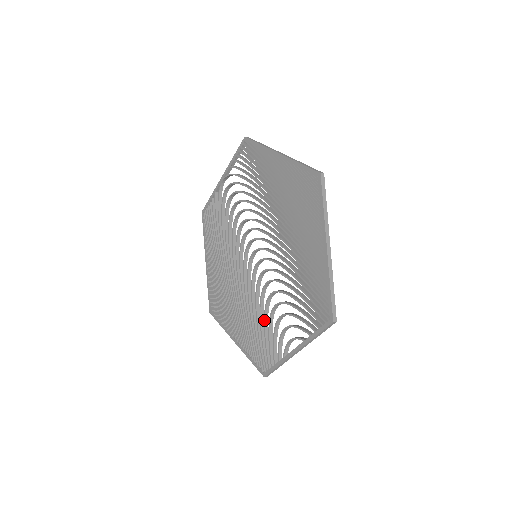
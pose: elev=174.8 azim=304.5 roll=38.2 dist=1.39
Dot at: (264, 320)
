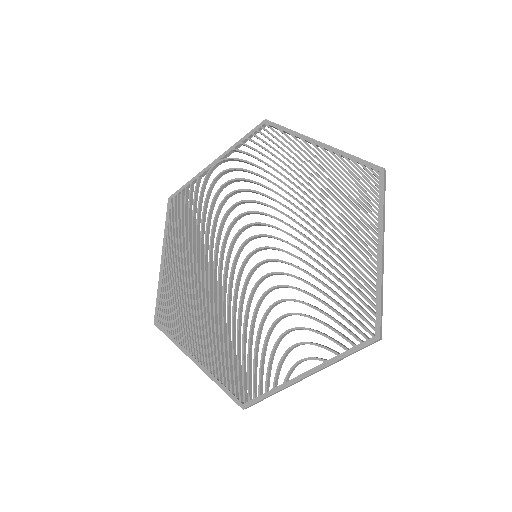
Dot at: (257, 335)
